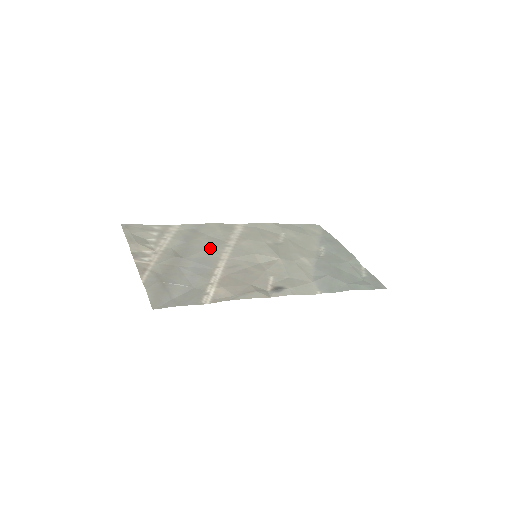
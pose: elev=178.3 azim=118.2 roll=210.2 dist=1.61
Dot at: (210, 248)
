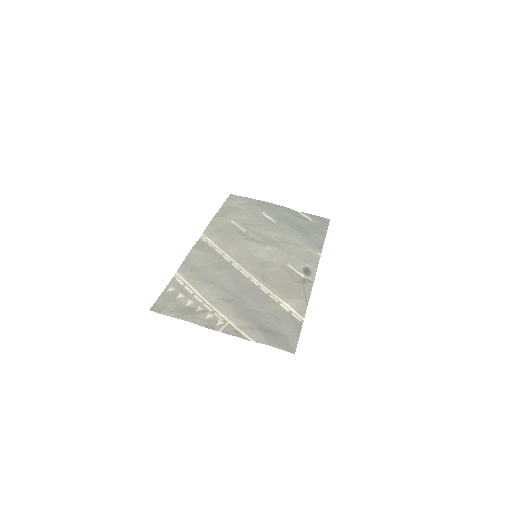
Dot at: (230, 275)
